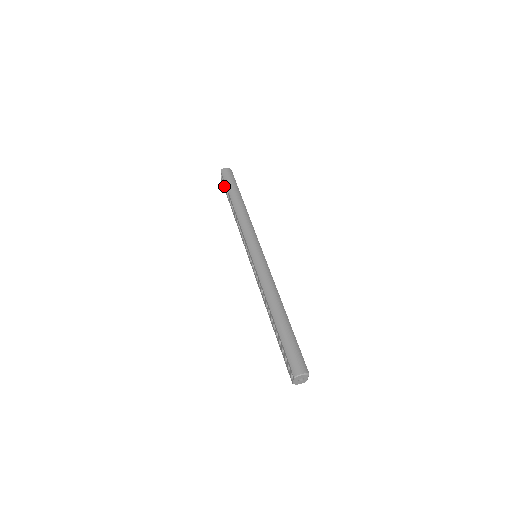
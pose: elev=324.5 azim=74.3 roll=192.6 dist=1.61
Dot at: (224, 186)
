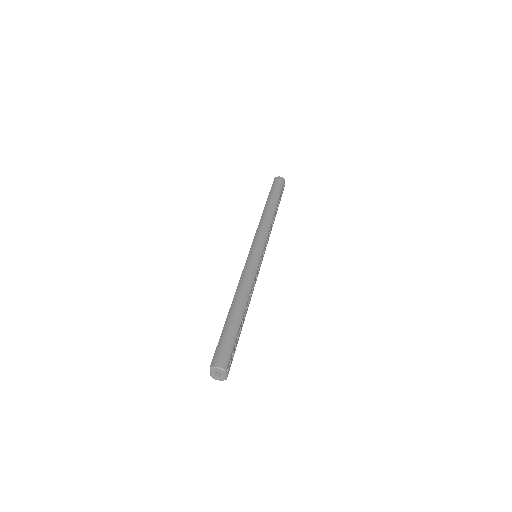
Dot at: occluded
